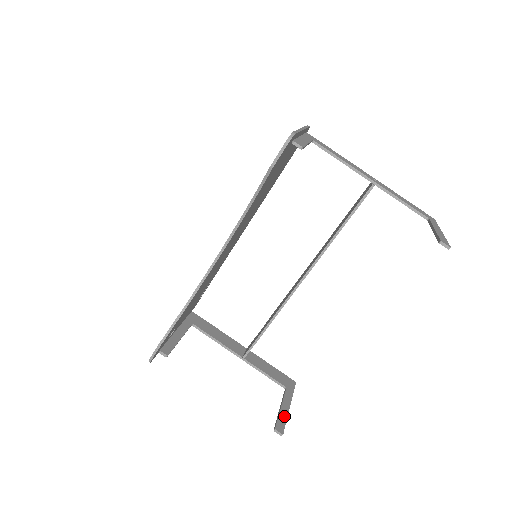
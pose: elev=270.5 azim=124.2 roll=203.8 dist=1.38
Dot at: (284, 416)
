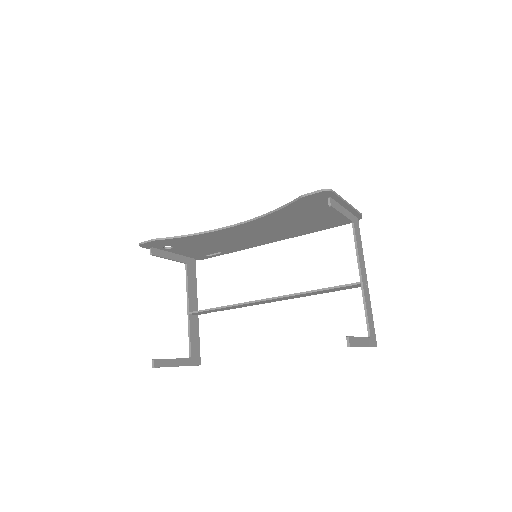
Dot at: (168, 363)
